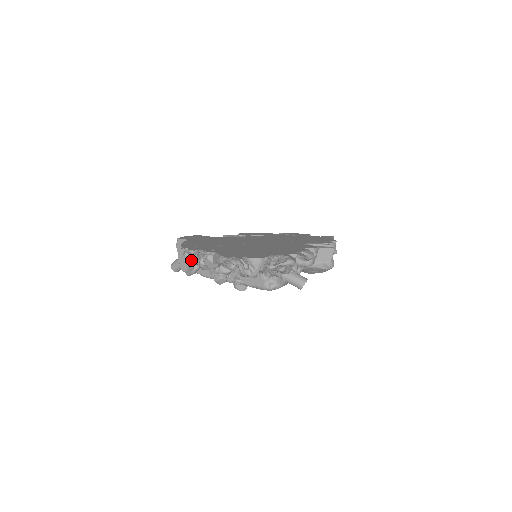
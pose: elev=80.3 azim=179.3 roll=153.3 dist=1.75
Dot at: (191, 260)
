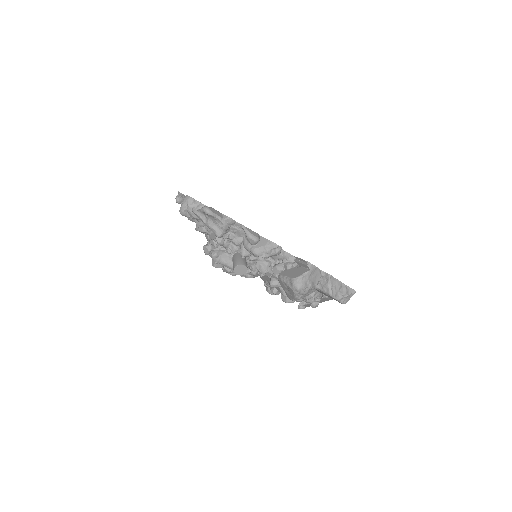
Dot at: occluded
